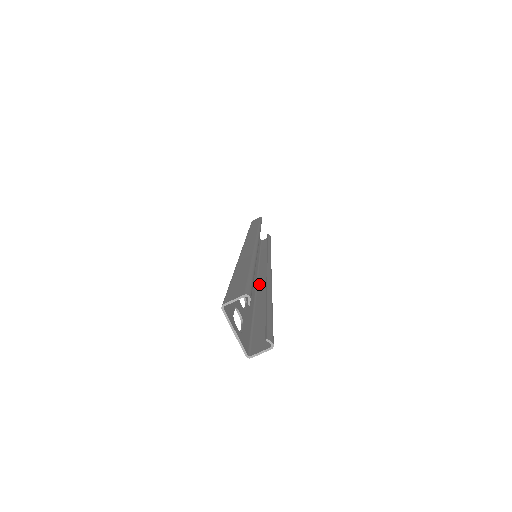
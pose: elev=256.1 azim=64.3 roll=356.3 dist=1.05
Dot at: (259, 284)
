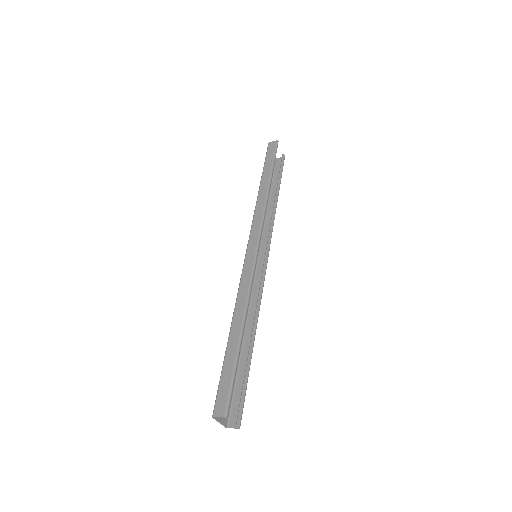
Dot at: (252, 300)
